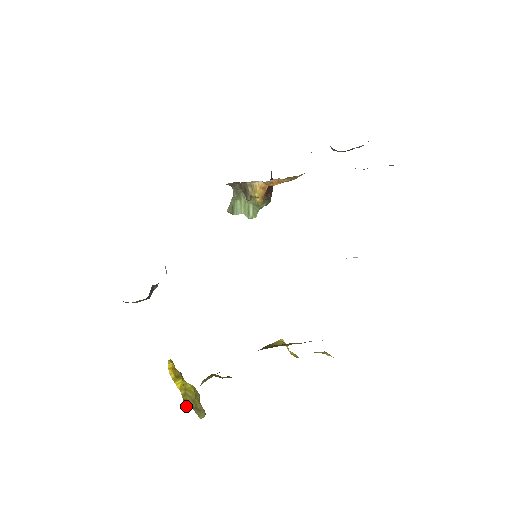
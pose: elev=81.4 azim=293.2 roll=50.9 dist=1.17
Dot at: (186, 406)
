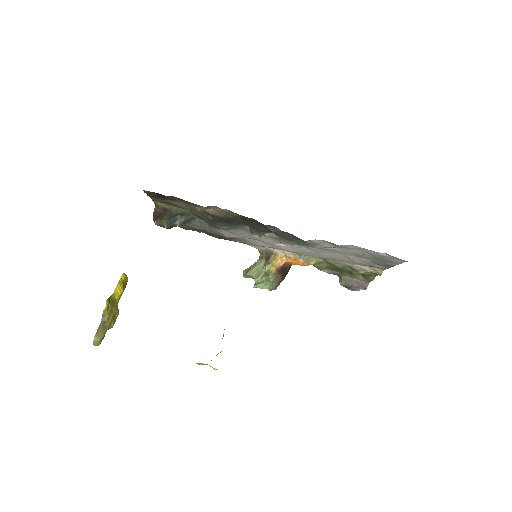
Dot at: (107, 301)
